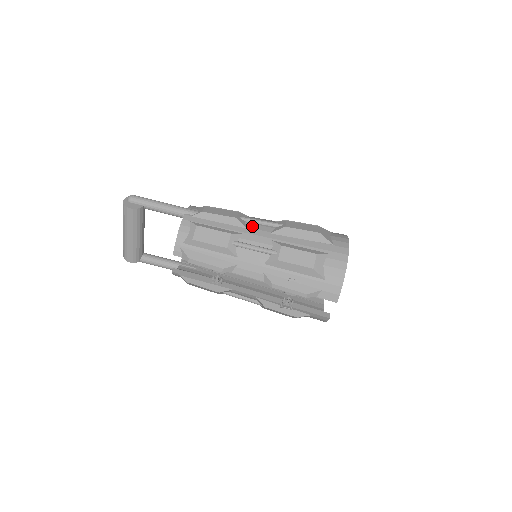
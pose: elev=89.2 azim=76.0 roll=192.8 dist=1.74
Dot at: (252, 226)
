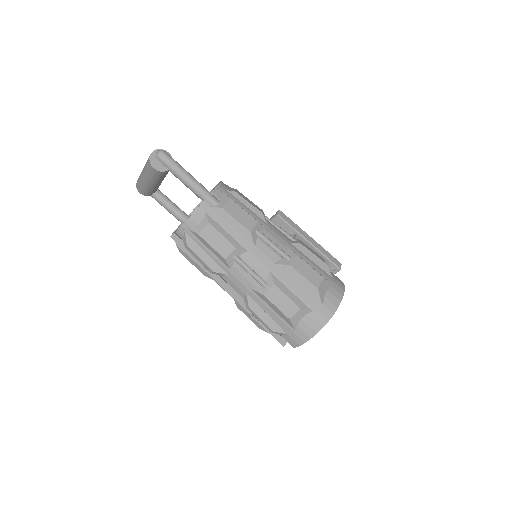
Dot at: (261, 246)
